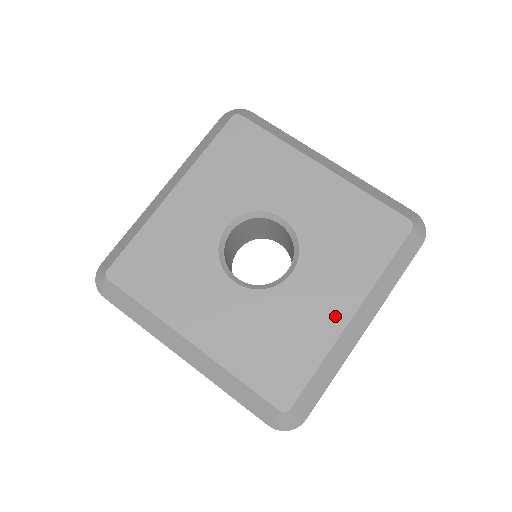
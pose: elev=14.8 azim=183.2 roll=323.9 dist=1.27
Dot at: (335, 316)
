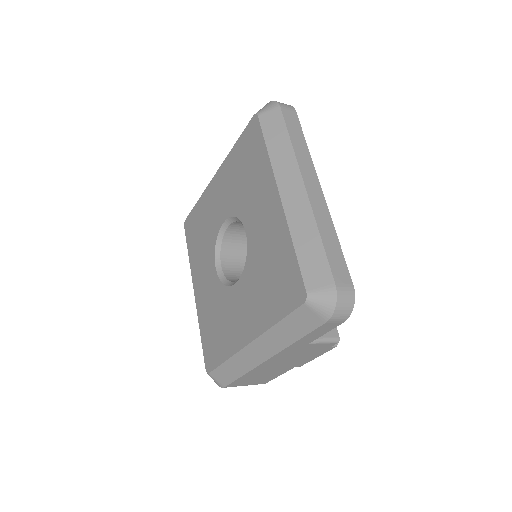
Dot at: (274, 212)
